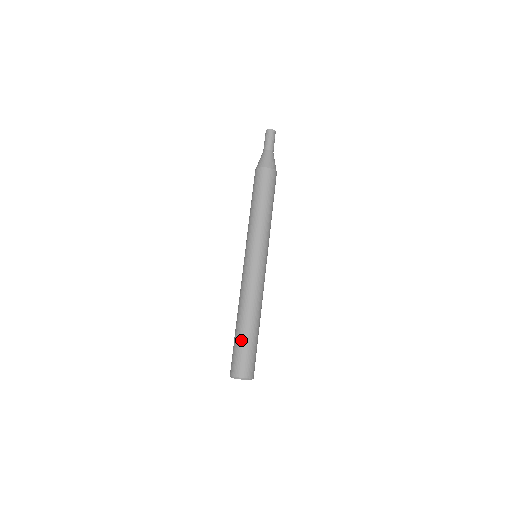
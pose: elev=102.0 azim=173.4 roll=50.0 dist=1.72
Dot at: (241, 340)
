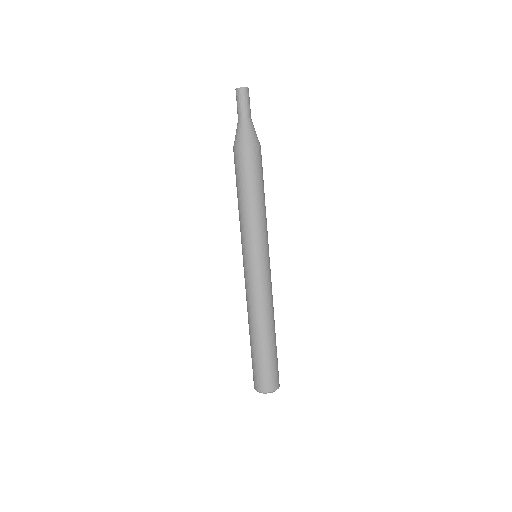
Dot at: (266, 355)
